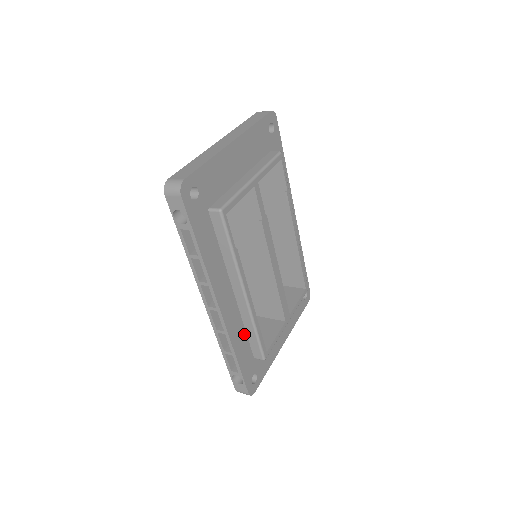
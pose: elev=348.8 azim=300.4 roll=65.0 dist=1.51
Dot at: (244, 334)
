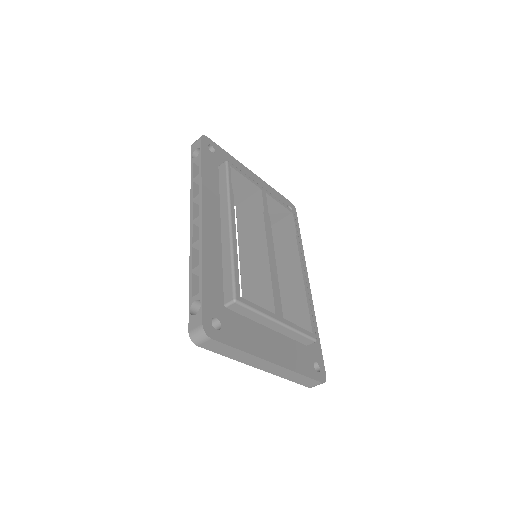
Dot at: (220, 268)
